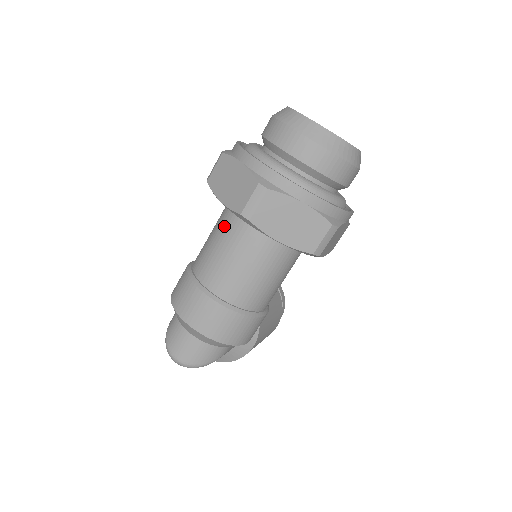
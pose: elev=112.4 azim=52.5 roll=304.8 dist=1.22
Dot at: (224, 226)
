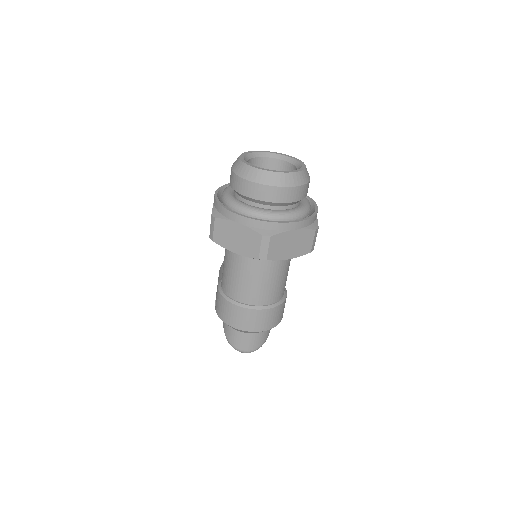
Dot at: (239, 262)
